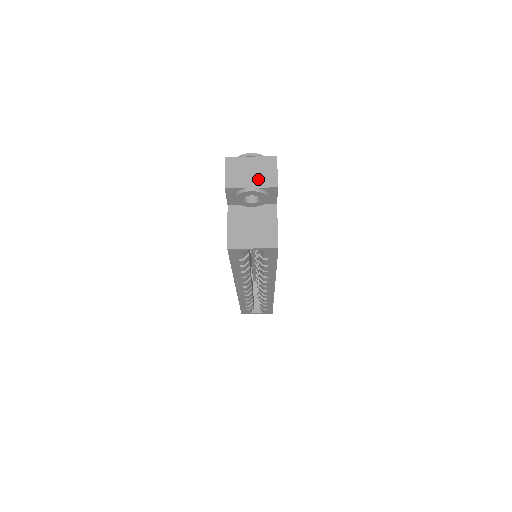
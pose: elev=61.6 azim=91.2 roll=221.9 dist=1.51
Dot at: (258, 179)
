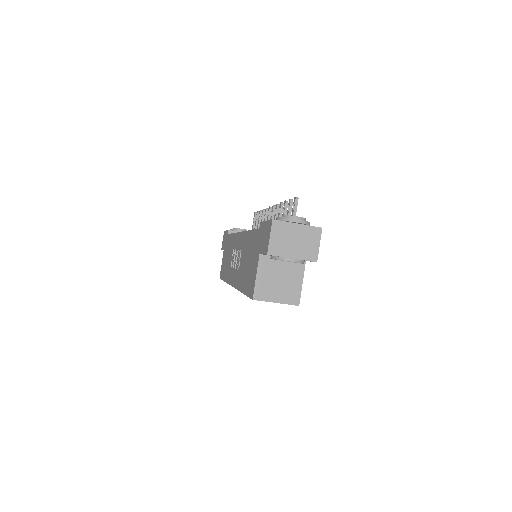
Dot at: (300, 250)
